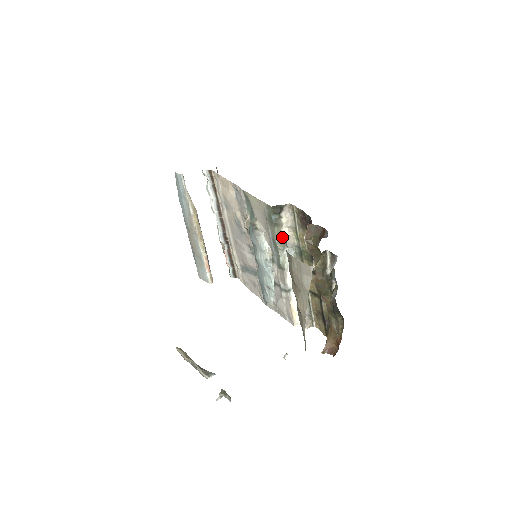
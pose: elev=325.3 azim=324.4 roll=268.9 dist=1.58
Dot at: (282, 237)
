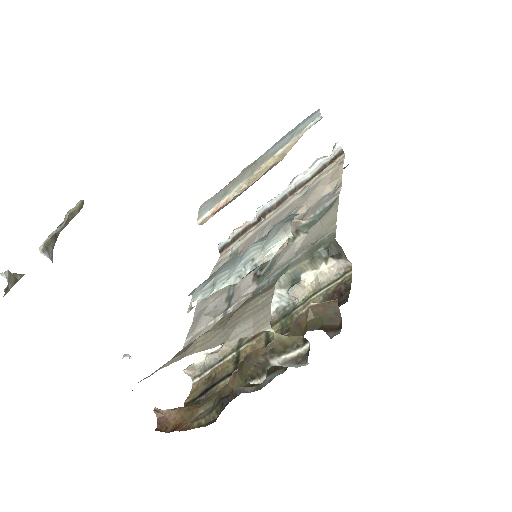
Dot at: (298, 276)
